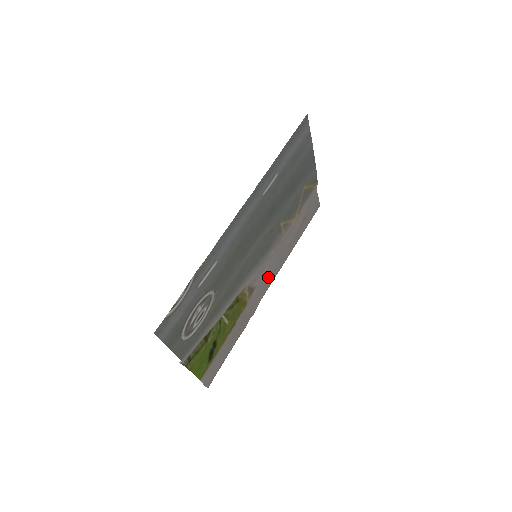
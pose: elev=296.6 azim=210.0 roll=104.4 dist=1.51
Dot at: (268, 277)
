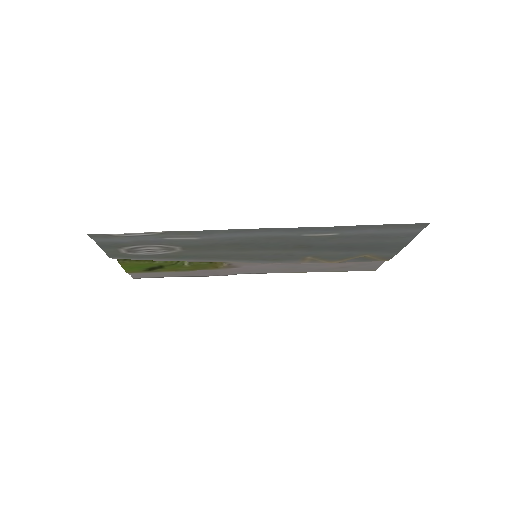
Dot at: (262, 269)
